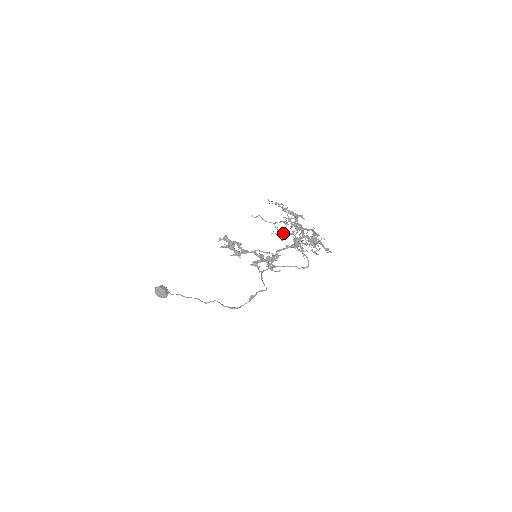
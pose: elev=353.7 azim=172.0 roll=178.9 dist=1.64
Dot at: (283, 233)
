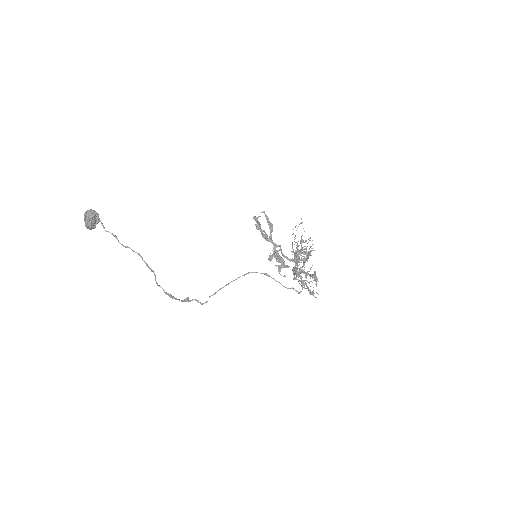
Dot at: occluded
